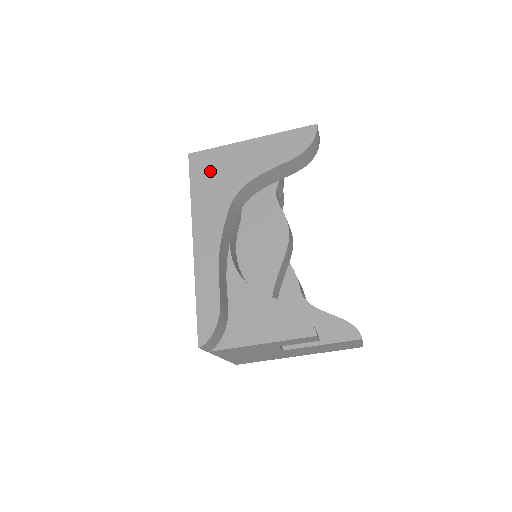
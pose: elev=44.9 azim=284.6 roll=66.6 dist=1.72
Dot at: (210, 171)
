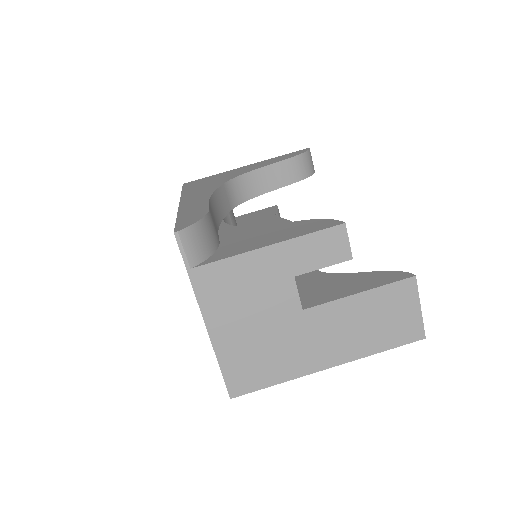
Dot at: (204, 181)
